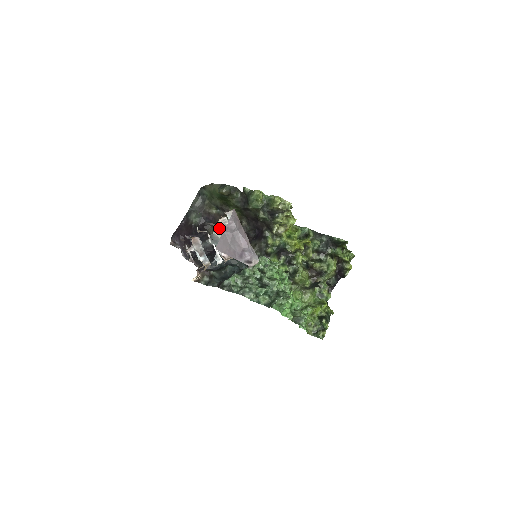
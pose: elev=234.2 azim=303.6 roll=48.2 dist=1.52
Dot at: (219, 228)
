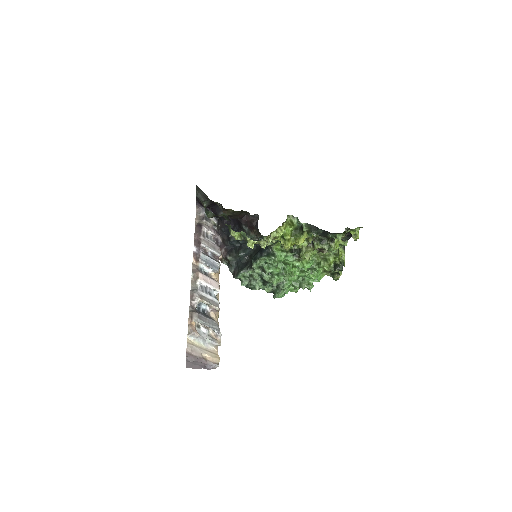
Dot at: occluded
